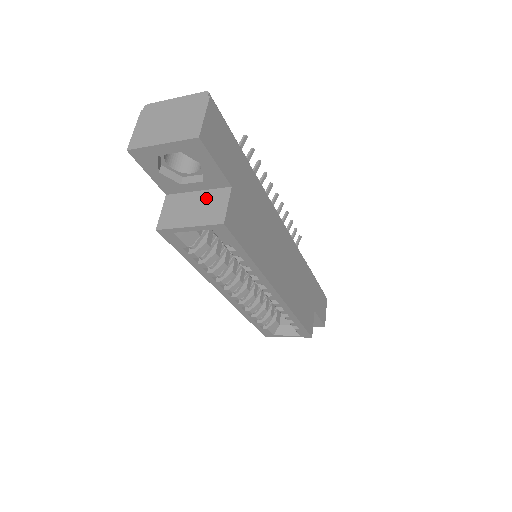
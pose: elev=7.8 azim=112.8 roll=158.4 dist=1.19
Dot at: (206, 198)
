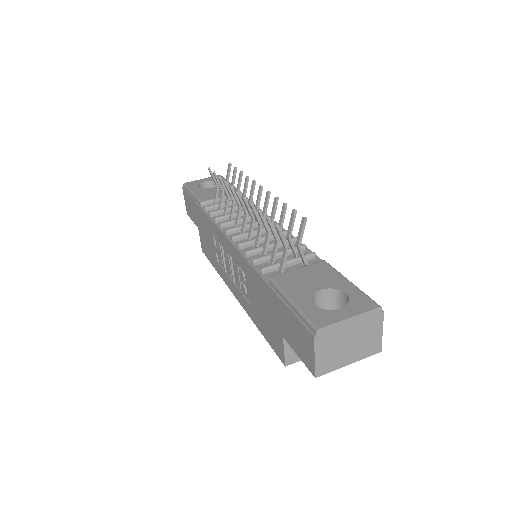
Dot at: occluded
